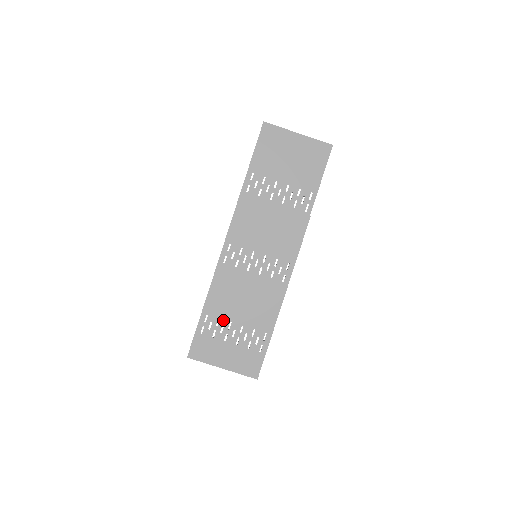
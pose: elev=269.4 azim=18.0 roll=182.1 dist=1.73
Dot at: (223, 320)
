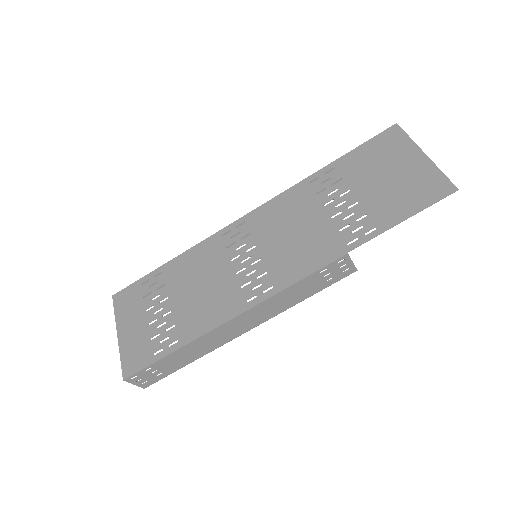
Dot at: (166, 289)
